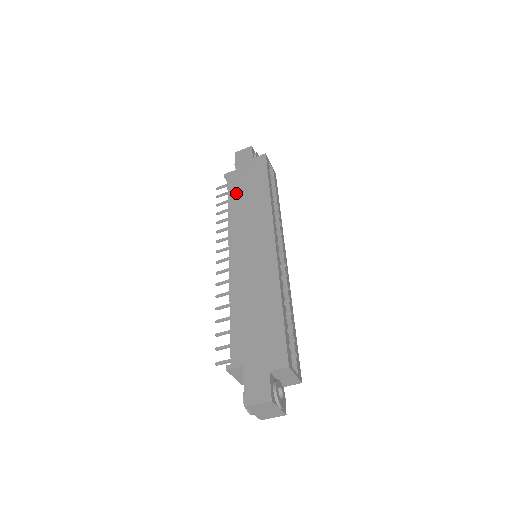
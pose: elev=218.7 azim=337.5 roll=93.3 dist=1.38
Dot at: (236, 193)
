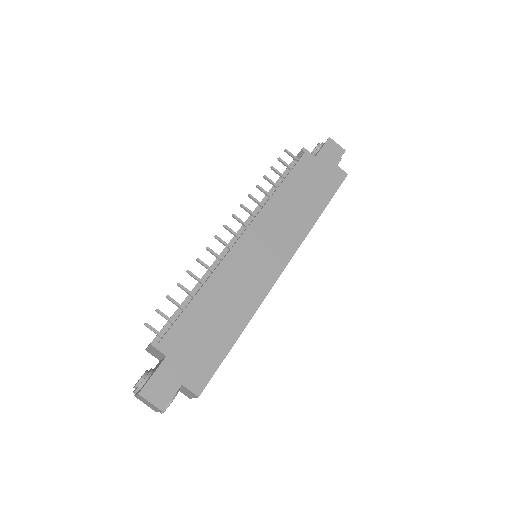
Dot at: (296, 181)
